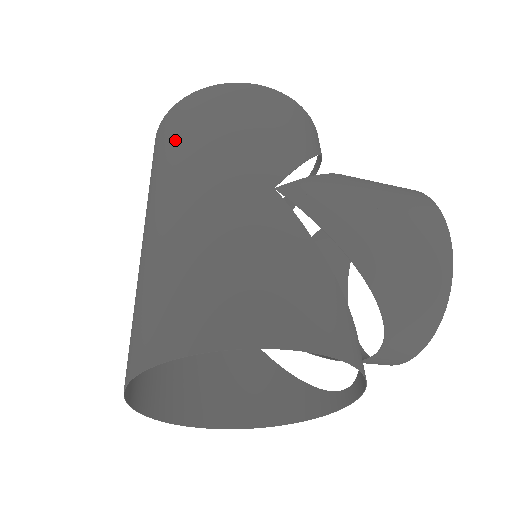
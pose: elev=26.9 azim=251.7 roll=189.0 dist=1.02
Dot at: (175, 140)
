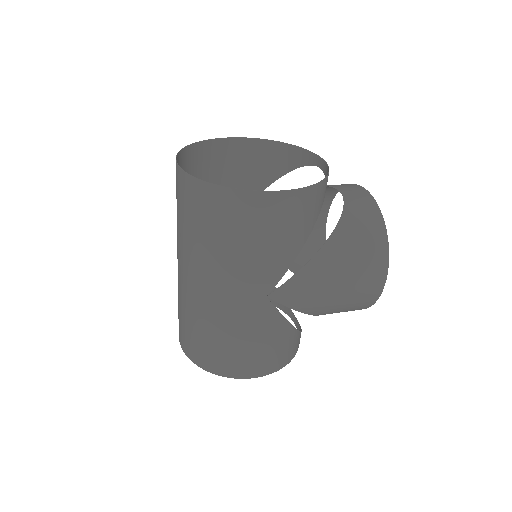
Dot at: (198, 227)
